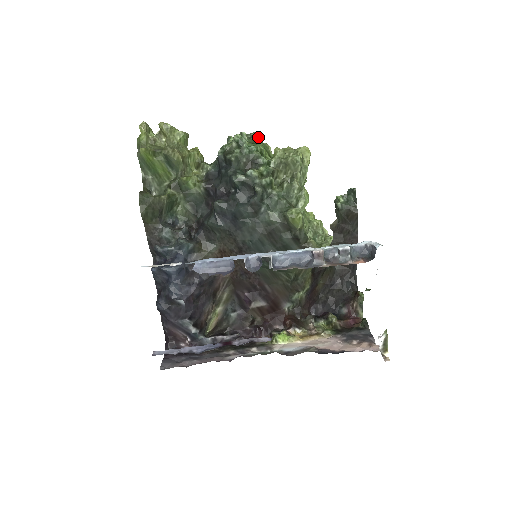
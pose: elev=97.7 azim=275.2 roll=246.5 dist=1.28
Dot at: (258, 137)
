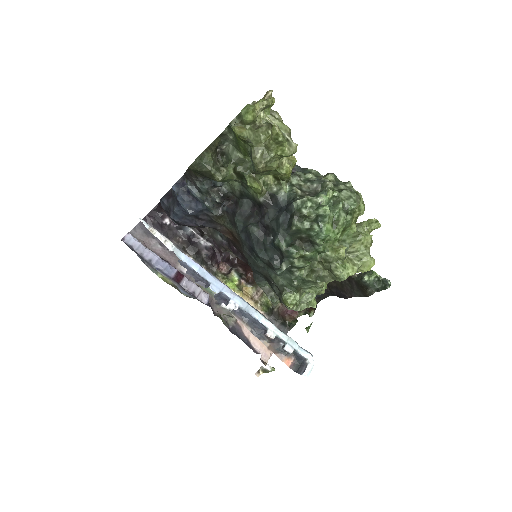
Dot at: occluded
